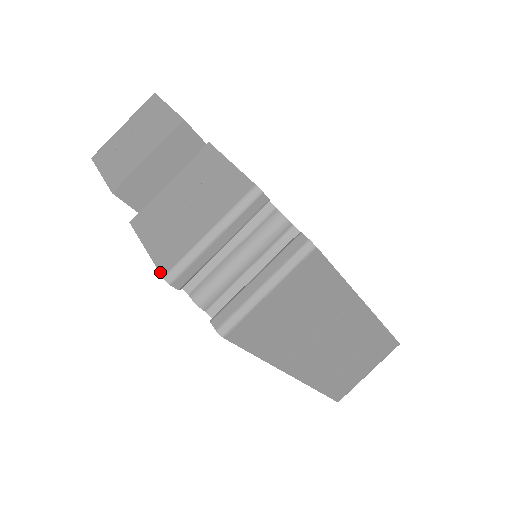
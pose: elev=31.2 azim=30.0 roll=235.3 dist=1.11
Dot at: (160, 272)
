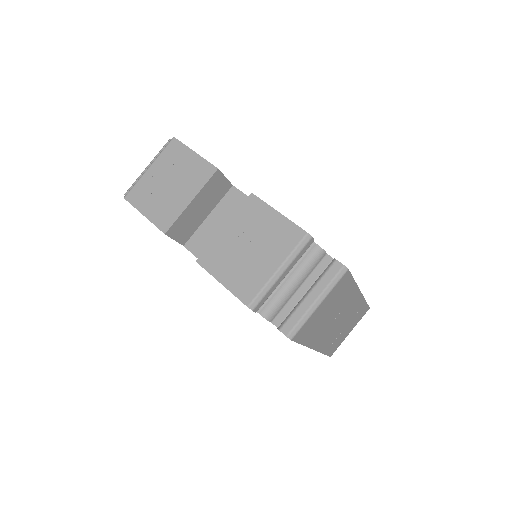
Dot at: (243, 303)
